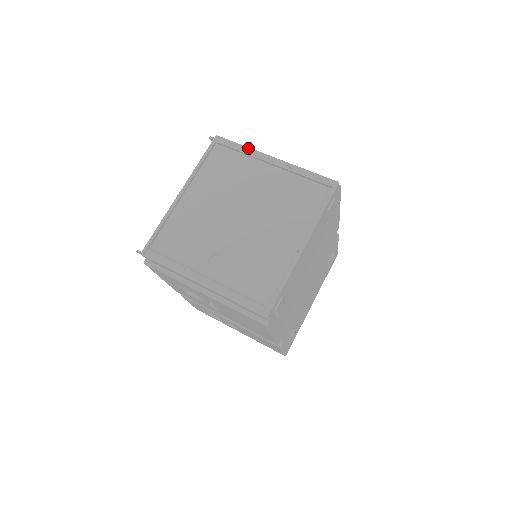
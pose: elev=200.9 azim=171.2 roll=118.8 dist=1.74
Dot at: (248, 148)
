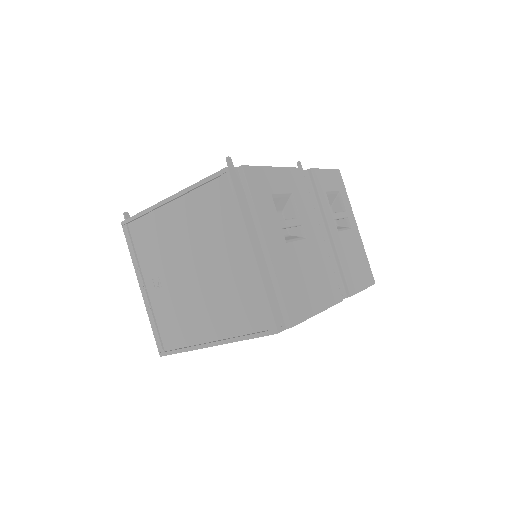
Dot at: (239, 214)
